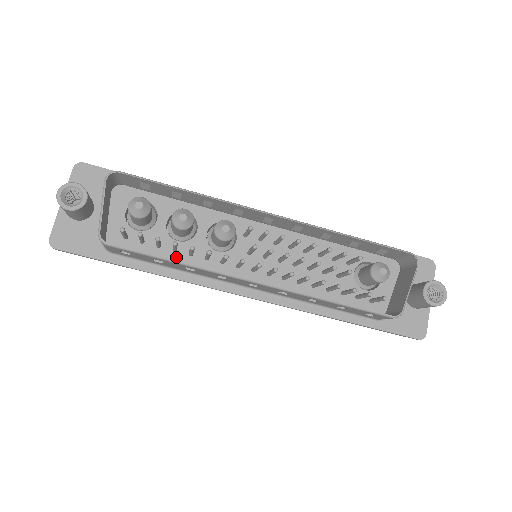
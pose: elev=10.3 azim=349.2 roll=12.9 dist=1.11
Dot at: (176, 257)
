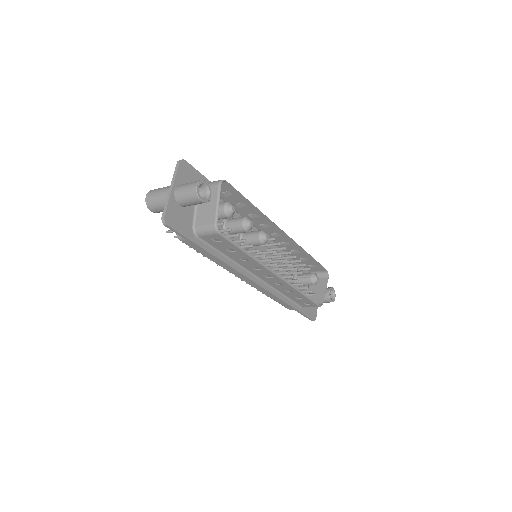
Dot at: occluded
